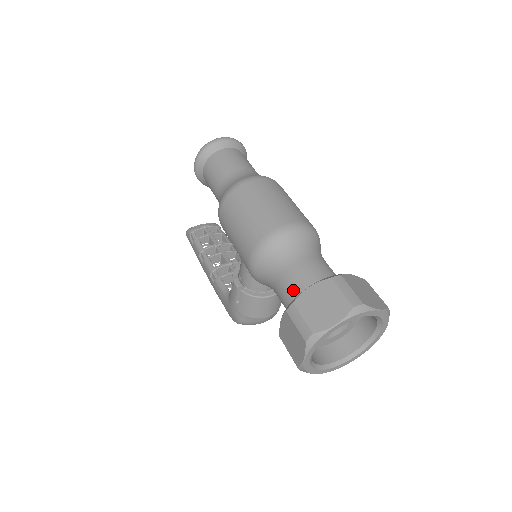
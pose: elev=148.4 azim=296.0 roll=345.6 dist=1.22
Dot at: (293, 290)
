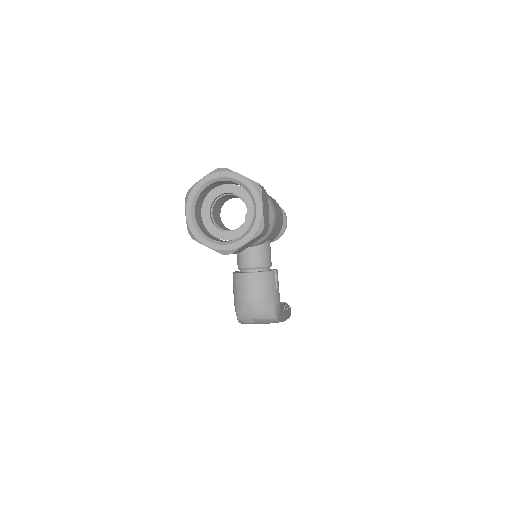
Dot at: occluded
